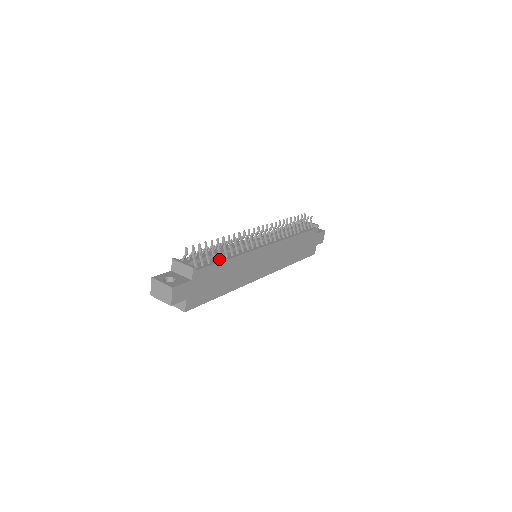
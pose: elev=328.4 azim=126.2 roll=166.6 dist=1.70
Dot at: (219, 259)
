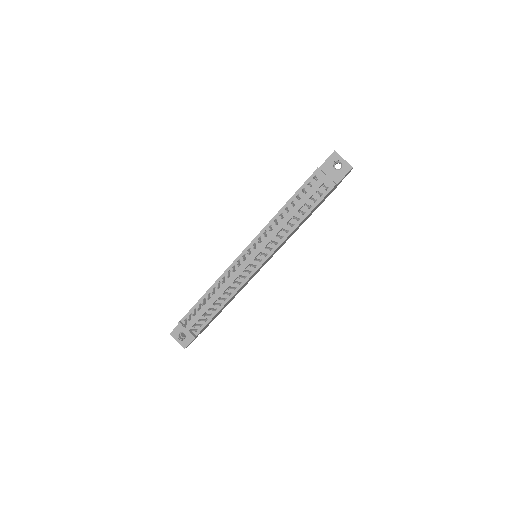
Dot at: (214, 311)
